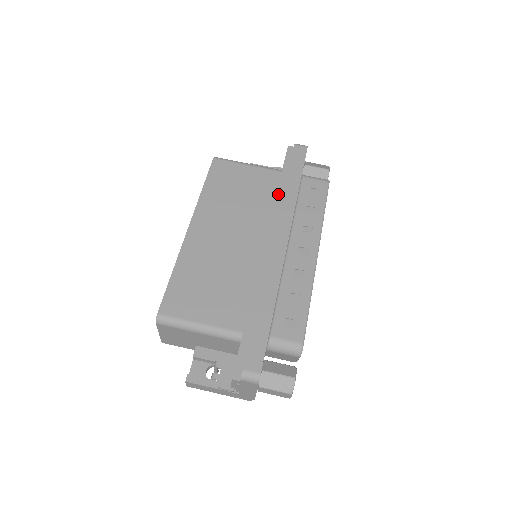
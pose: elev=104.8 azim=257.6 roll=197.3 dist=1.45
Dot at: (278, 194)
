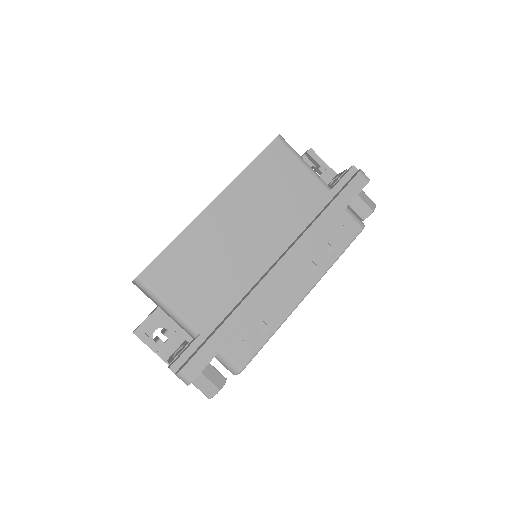
Dot at: (311, 214)
